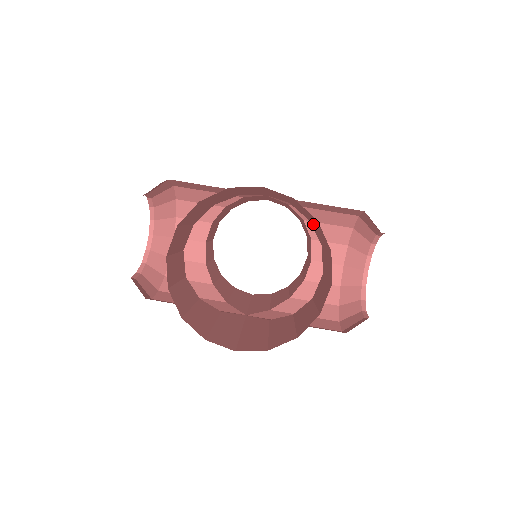
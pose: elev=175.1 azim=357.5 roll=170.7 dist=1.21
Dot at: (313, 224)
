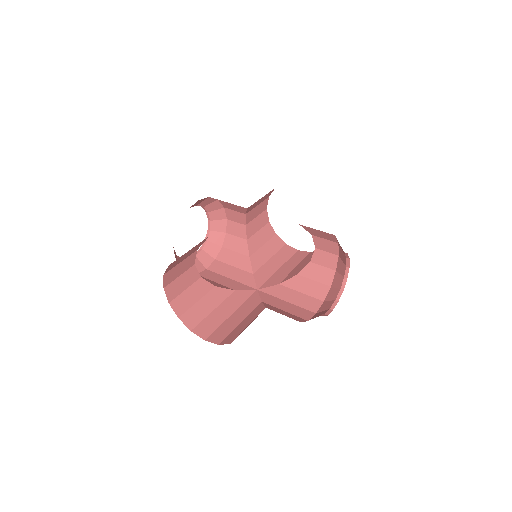
Dot at: occluded
